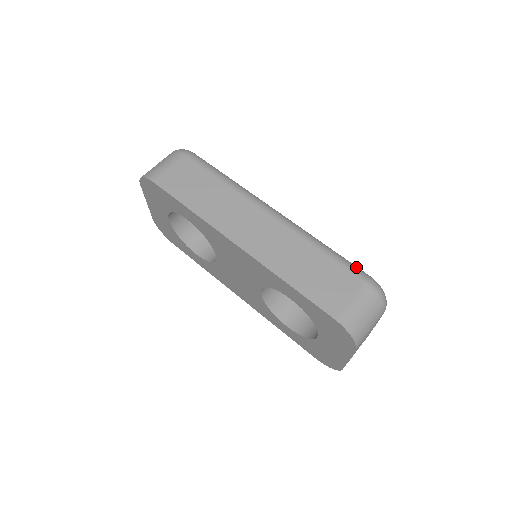
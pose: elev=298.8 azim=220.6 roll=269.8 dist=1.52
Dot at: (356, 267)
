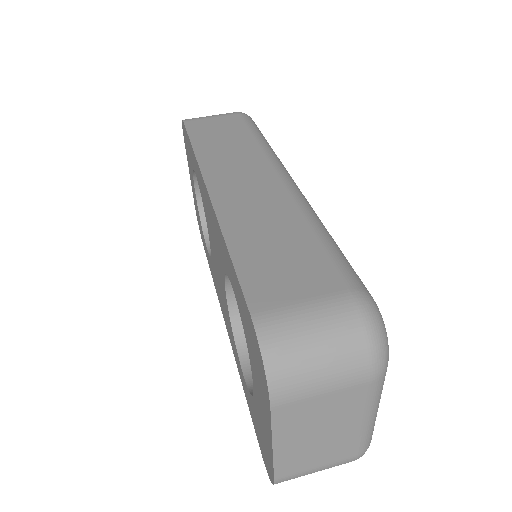
Dot at: (354, 273)
